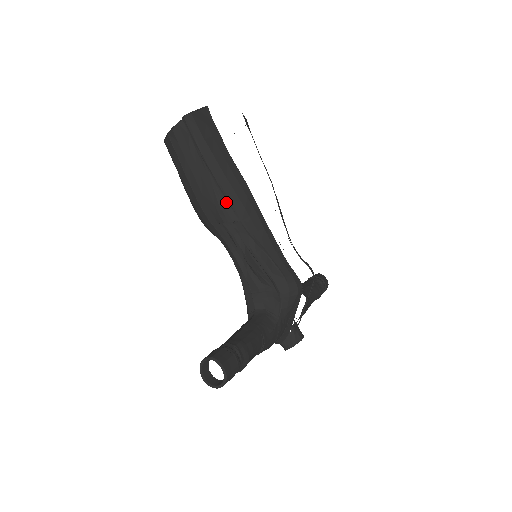
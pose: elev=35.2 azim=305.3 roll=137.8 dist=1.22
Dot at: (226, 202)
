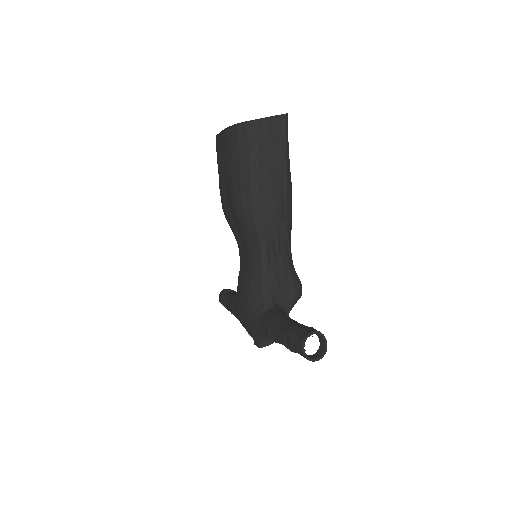
Dot at: (284, 201)
